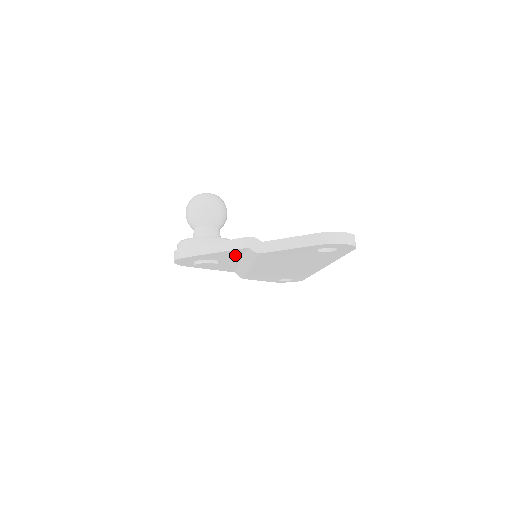
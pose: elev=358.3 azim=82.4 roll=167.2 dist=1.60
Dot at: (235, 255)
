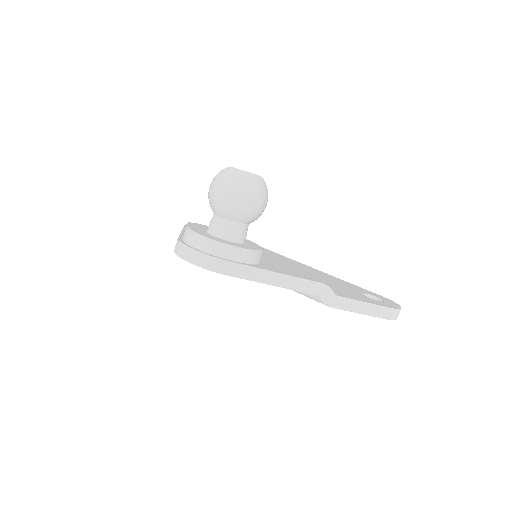
Dot at: occluded
